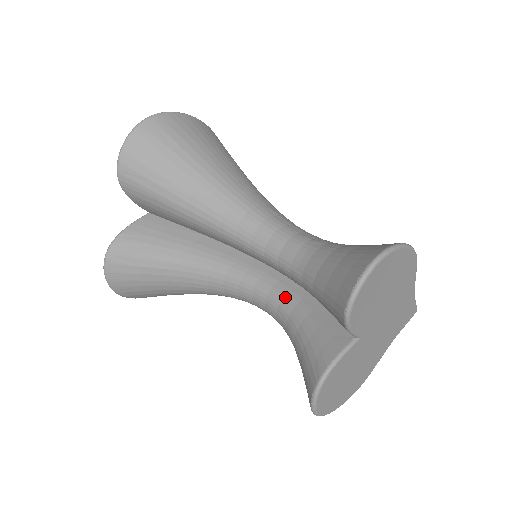
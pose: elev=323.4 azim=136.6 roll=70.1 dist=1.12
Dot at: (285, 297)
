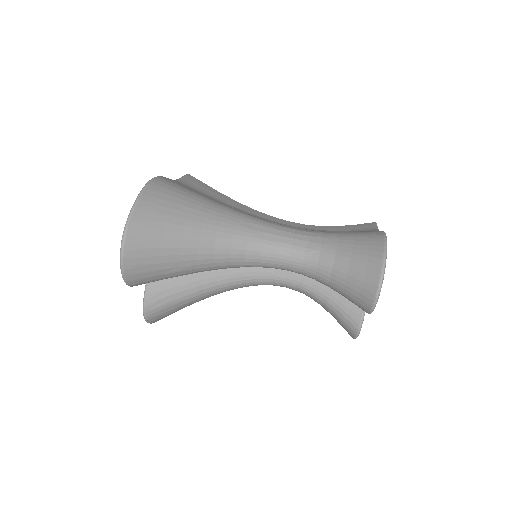
Dot at: (300, 282)
